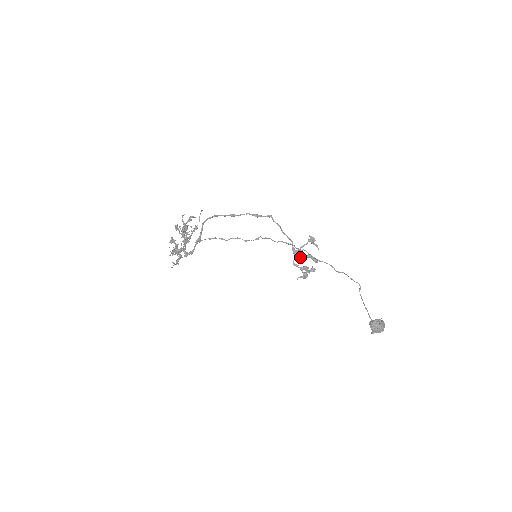
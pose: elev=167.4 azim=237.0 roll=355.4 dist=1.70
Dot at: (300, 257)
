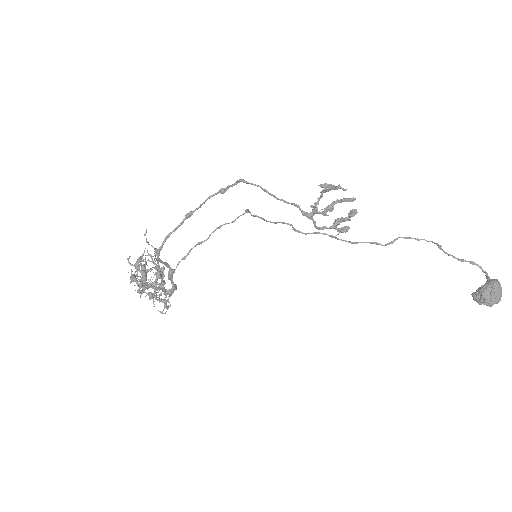
Dot at: occluded
